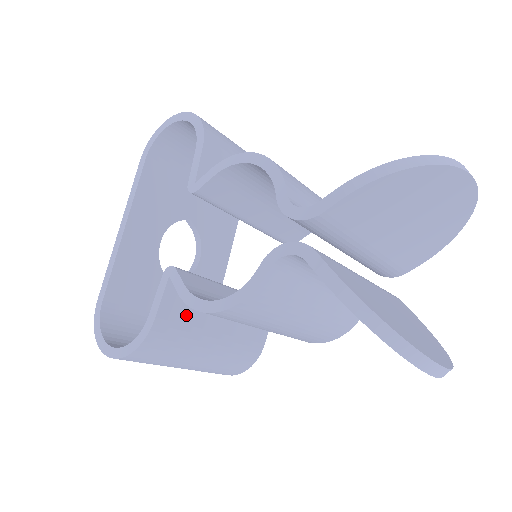
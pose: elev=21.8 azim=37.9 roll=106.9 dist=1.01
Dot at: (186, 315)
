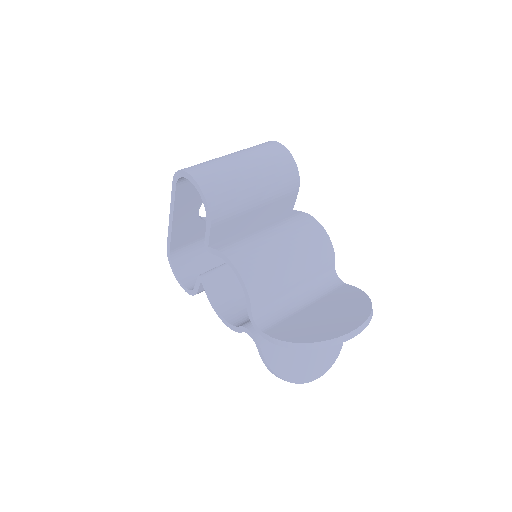
Dot at: occluded
